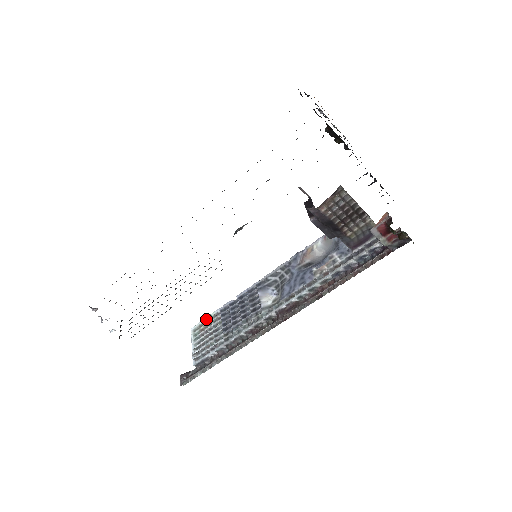
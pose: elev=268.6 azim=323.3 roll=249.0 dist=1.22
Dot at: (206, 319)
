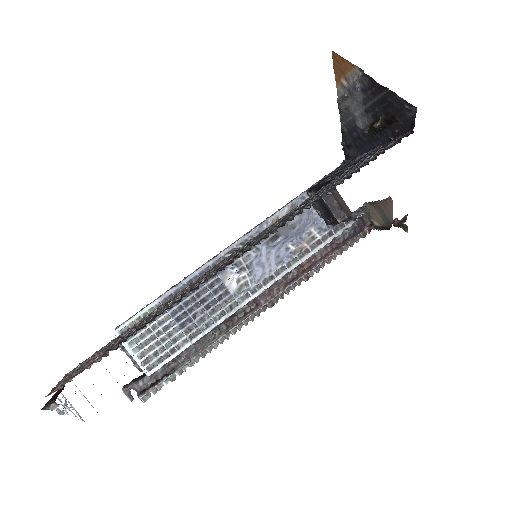
Dot at: (138, 316)
